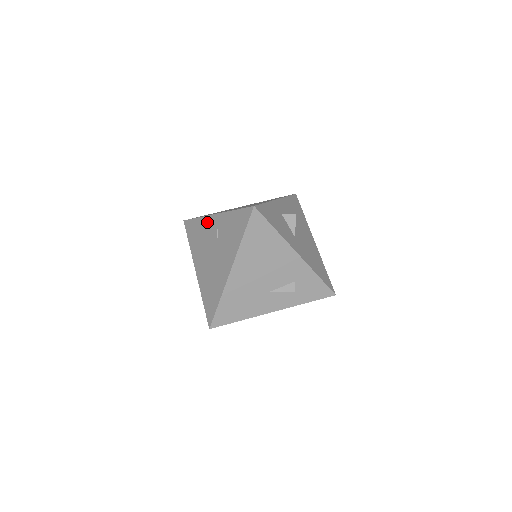
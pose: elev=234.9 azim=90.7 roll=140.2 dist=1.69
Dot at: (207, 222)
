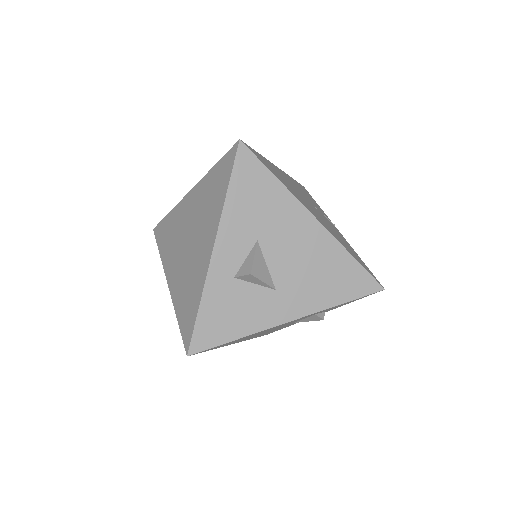
Dot at: occluded
